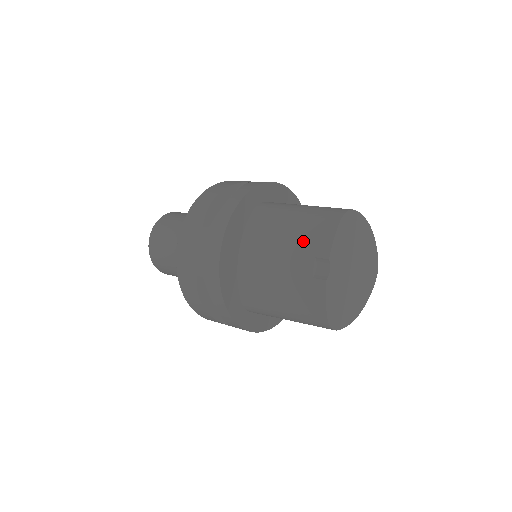
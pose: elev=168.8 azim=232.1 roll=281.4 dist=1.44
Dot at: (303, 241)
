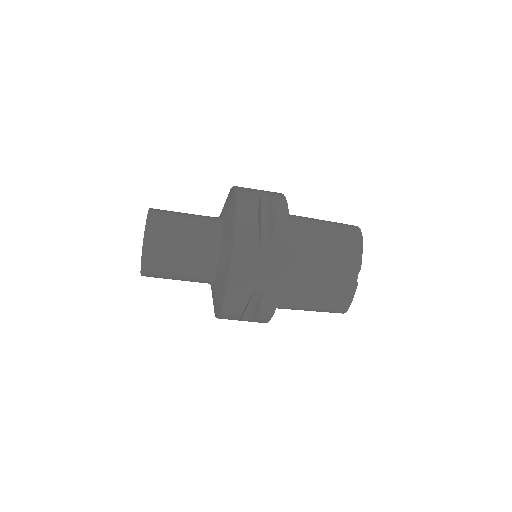
Dot at: (339, 256)
